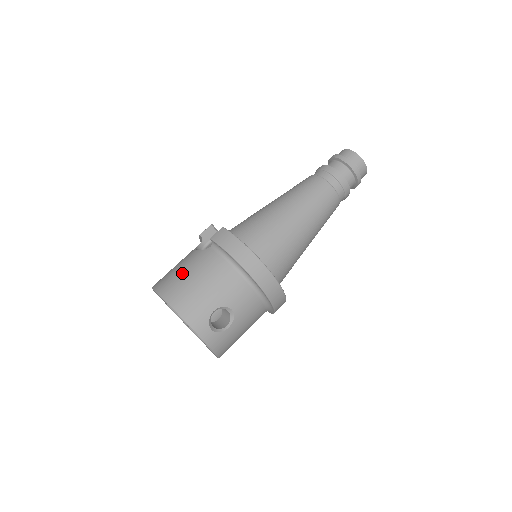
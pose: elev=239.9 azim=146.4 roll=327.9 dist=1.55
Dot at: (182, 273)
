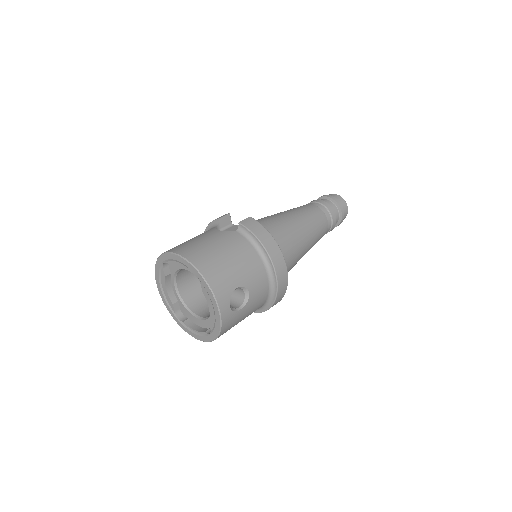
Dot at: (209, 245)
